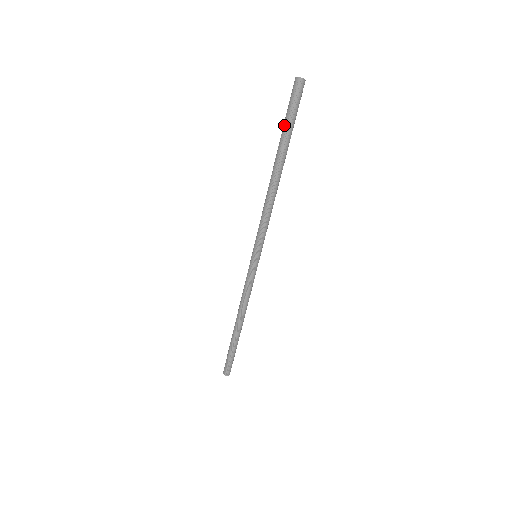
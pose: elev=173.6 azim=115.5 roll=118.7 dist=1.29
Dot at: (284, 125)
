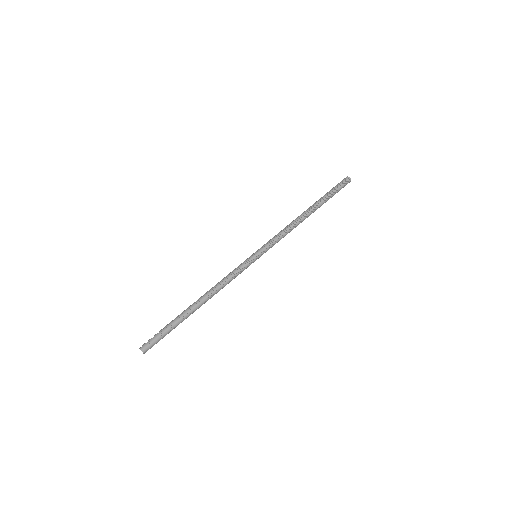
Dot at: (328, 192)
